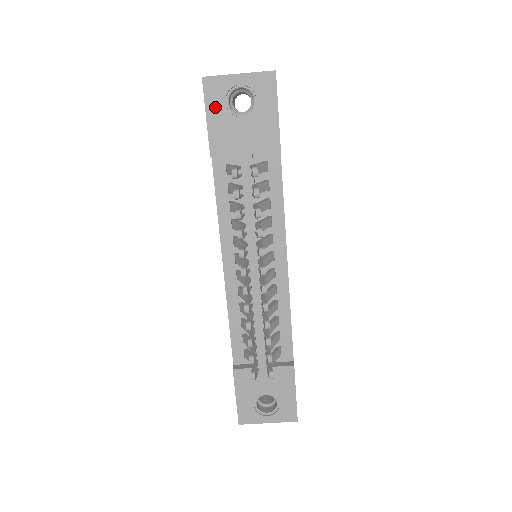
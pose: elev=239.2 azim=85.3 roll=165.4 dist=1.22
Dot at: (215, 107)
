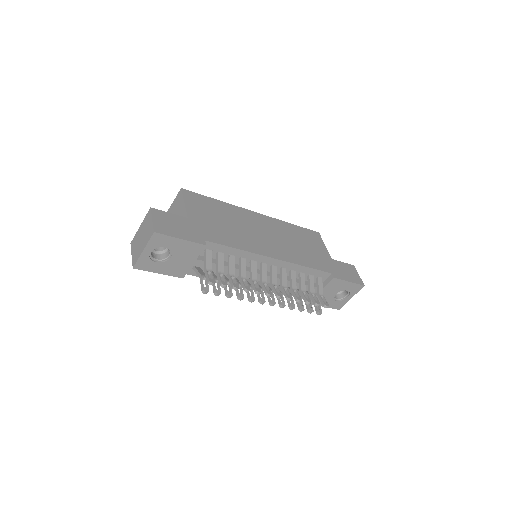
Dot at: (155, 268)
